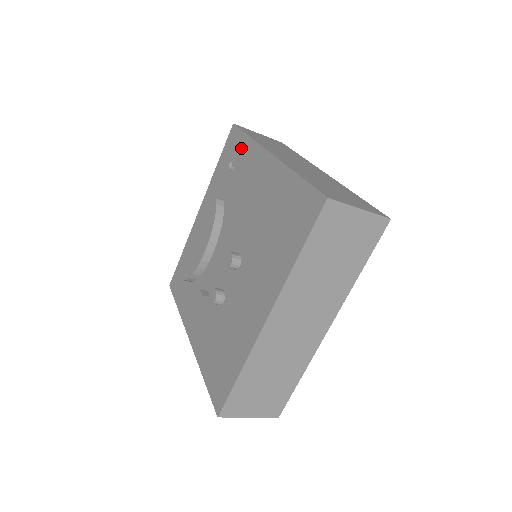
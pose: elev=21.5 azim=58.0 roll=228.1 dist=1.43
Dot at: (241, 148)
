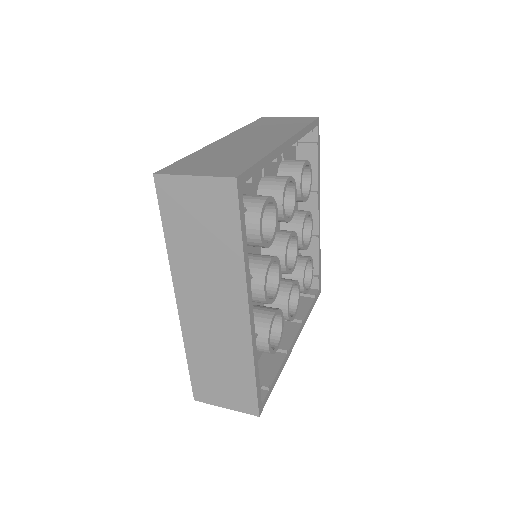
Dot at: occluded
